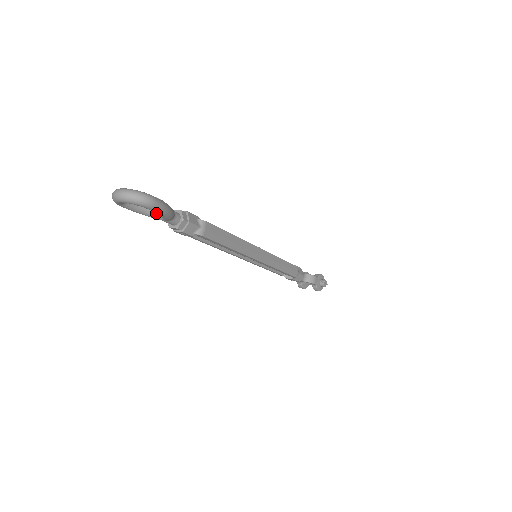
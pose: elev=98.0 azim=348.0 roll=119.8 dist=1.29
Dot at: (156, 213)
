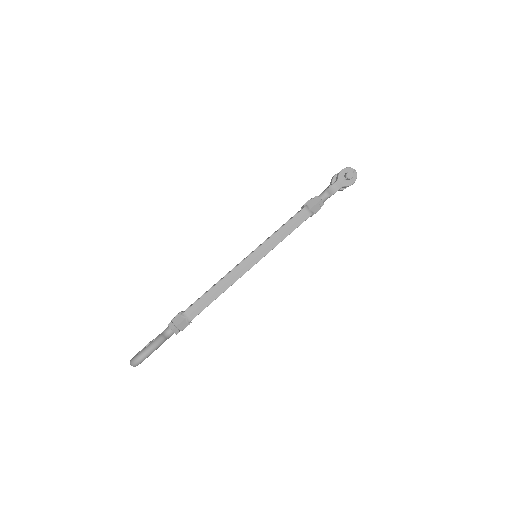
Dot at: occluded
